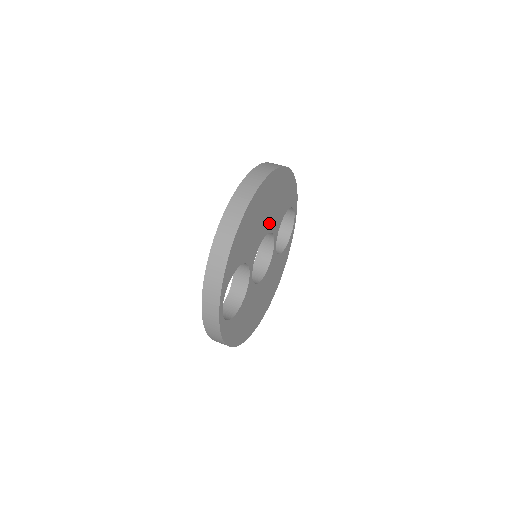
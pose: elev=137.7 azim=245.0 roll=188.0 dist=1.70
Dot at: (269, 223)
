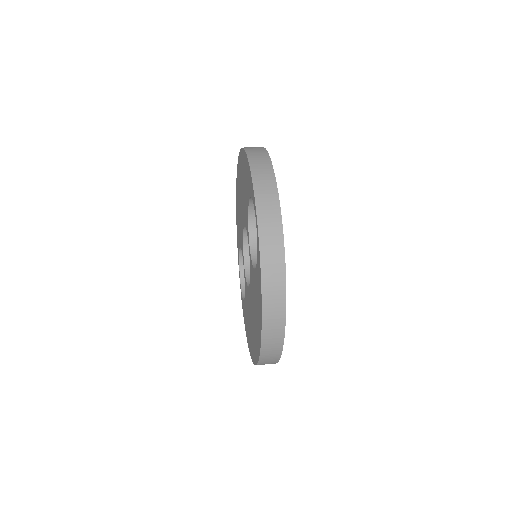
Dot at: occluded
